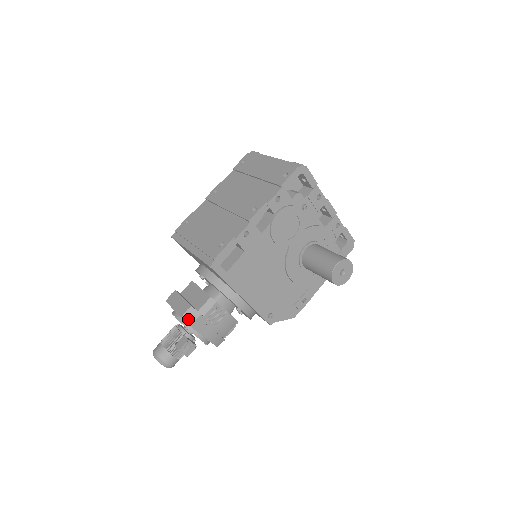
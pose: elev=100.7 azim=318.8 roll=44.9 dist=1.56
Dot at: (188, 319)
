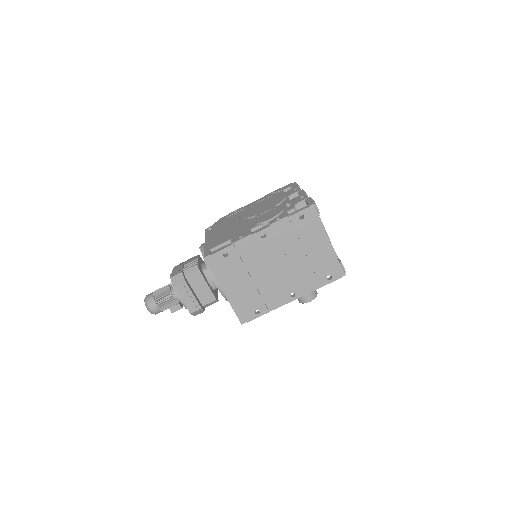
Dot at: (195, 314)
